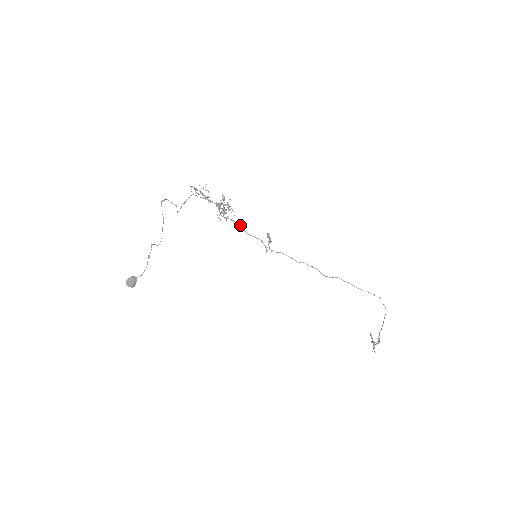
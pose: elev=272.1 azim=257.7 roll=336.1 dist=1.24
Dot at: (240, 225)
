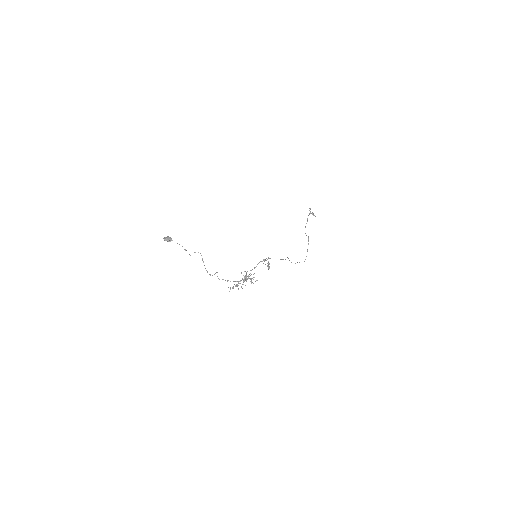
Dot at: occluded
